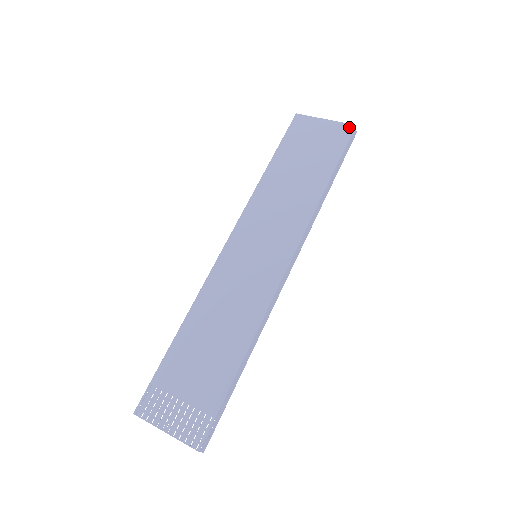
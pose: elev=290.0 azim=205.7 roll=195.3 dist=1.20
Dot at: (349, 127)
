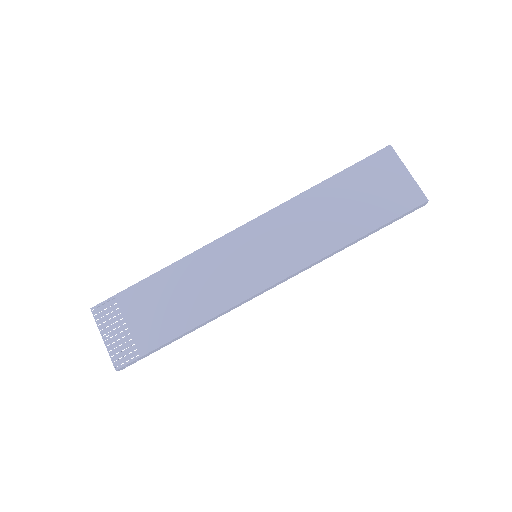
Dot at: (421, 198)
